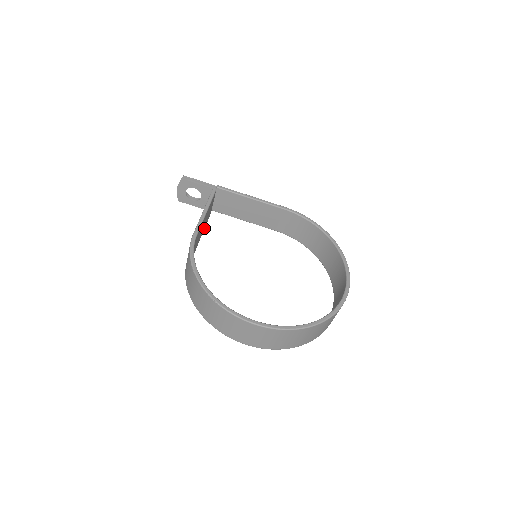
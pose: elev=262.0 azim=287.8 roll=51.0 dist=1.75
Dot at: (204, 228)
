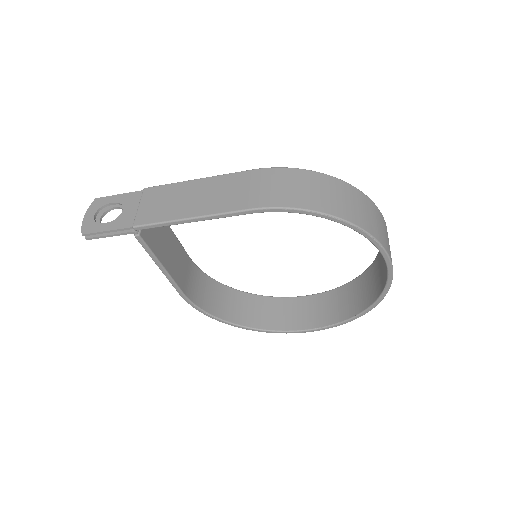
Dot at: occluded
